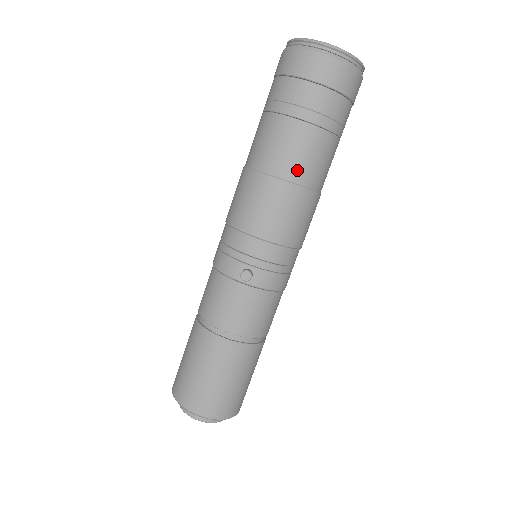
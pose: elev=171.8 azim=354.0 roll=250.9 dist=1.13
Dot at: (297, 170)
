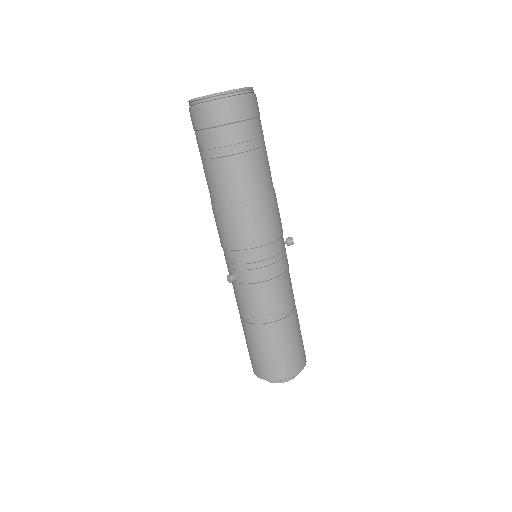
Dot at: (223, 194)
